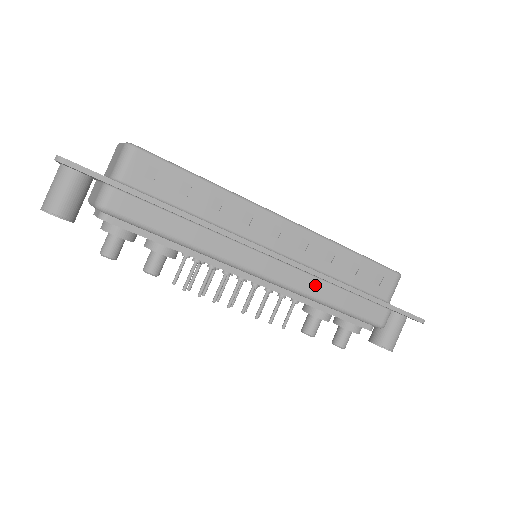
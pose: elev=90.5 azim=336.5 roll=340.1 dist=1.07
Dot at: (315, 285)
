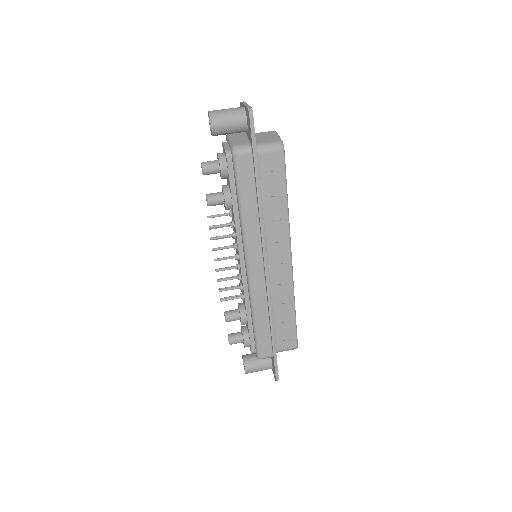
Dot at: (262, 303)
